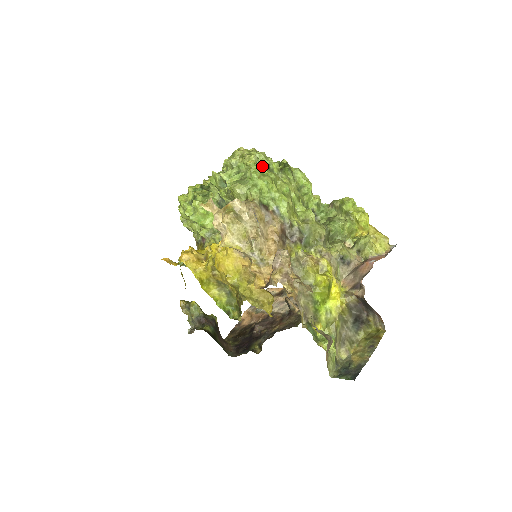
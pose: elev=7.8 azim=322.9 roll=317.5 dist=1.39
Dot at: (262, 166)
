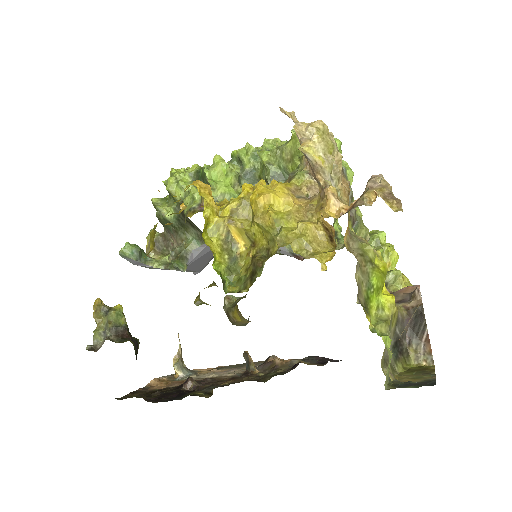
Dot at: occluded
